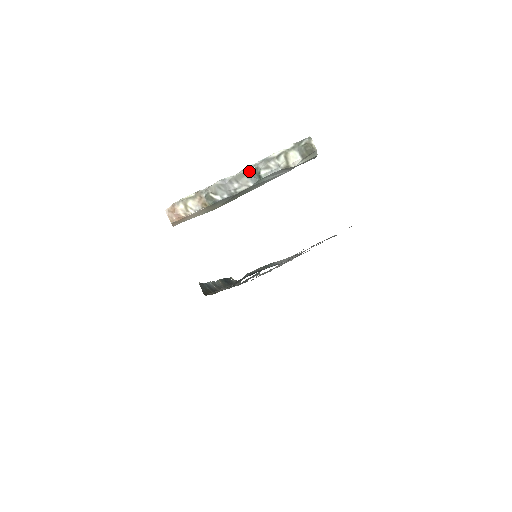
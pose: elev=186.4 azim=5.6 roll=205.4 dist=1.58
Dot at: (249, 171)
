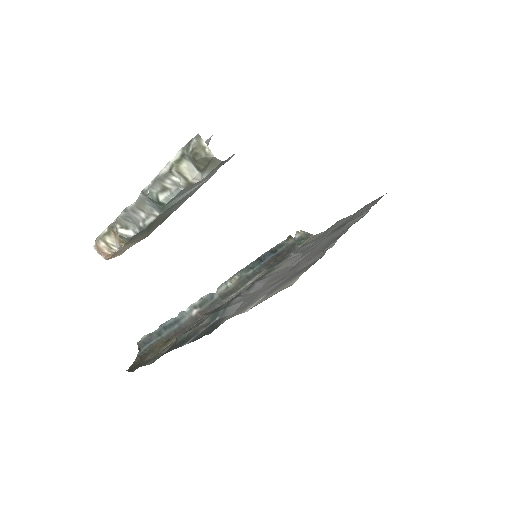
Dot at: (146, 196)
